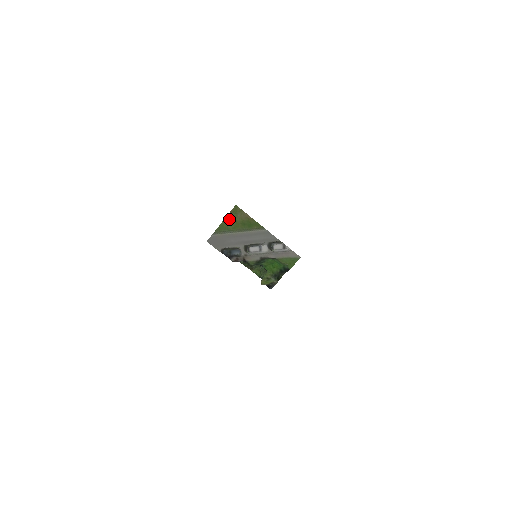
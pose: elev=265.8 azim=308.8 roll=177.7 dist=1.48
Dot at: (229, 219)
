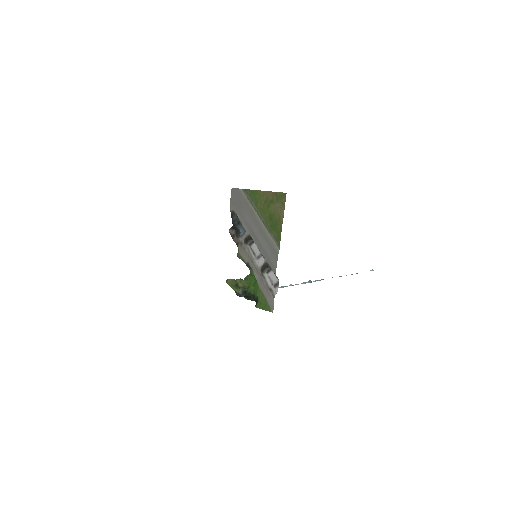
Dot at: (267, 196)
